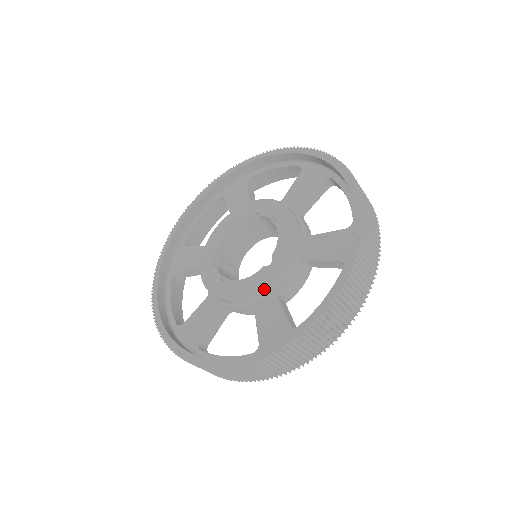
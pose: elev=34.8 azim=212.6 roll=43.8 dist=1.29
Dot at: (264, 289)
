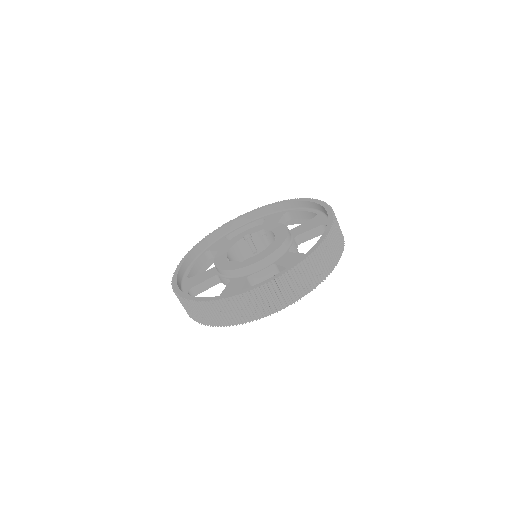
Dot at: (279, 249)
